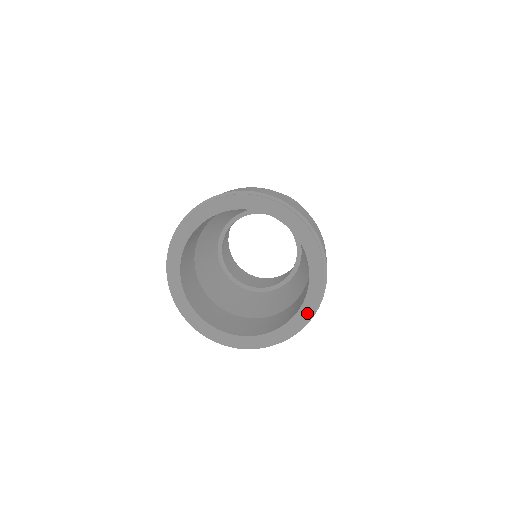
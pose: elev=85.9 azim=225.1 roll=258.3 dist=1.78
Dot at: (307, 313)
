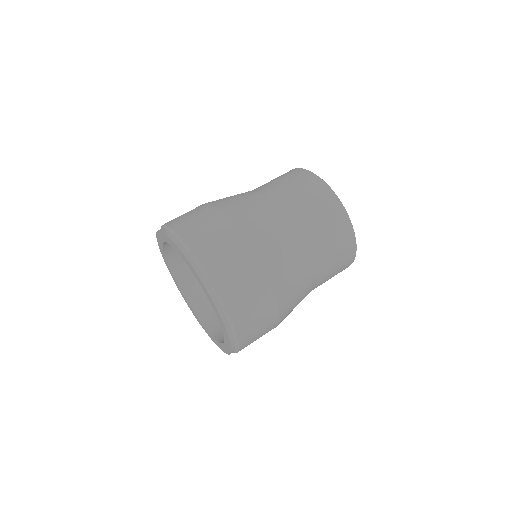
Dot at: (217, 344)
